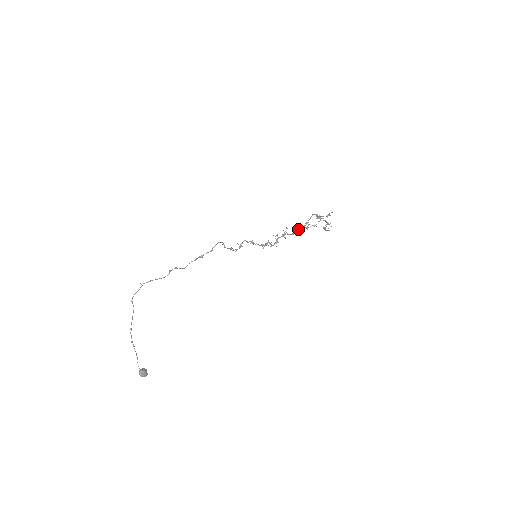
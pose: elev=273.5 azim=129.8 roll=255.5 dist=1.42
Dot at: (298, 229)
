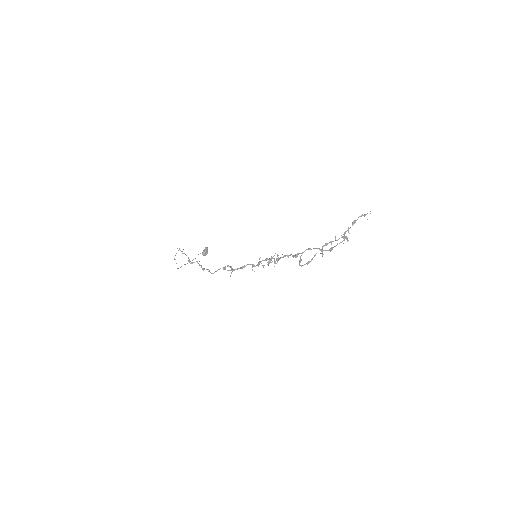
Dot at: (294, 256)
